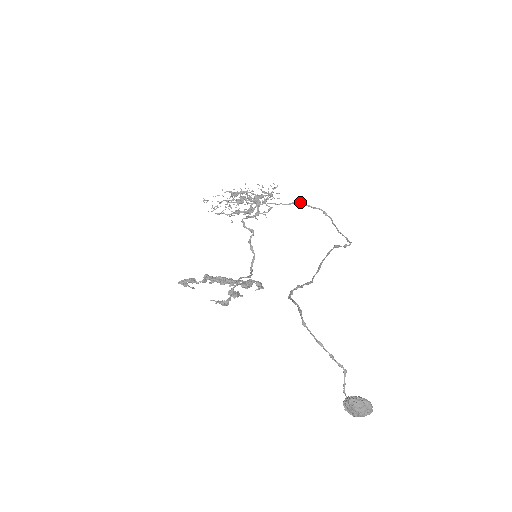
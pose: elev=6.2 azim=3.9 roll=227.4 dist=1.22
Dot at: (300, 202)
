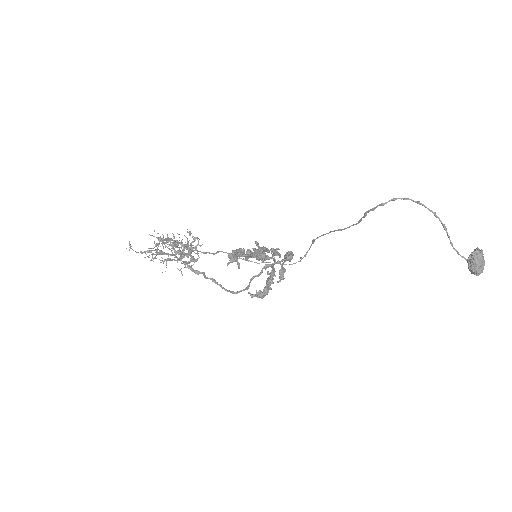
Dot at: occluded
